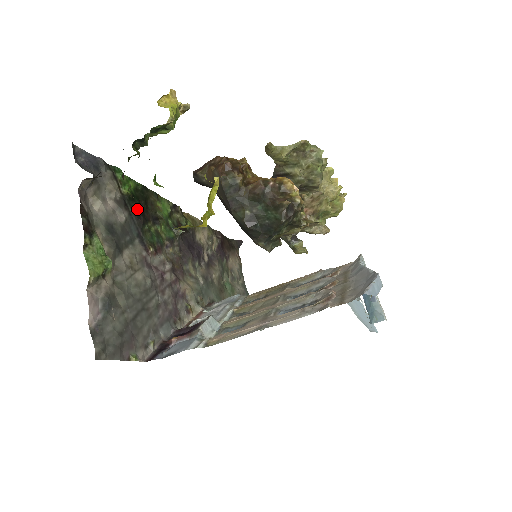
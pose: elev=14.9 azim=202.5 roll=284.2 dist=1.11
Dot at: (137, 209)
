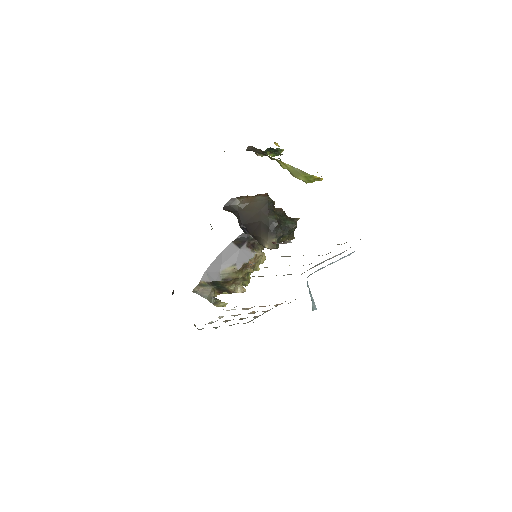
Dot at: occluded
